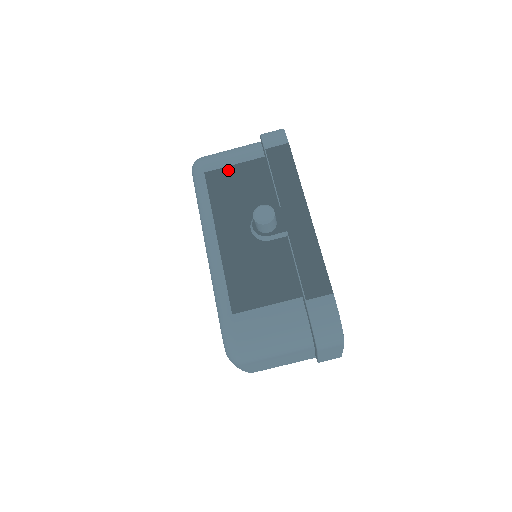
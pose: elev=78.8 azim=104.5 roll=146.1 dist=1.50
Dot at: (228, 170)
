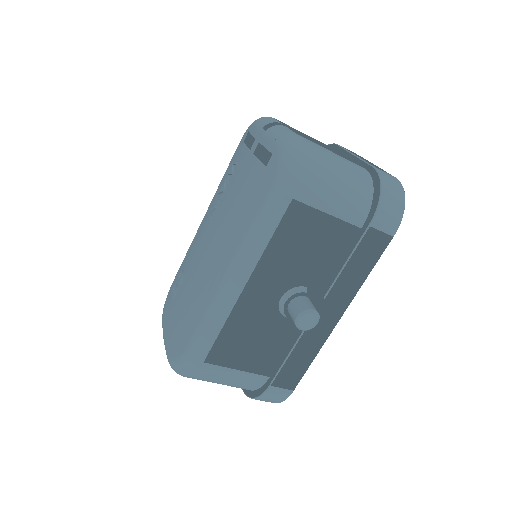
Dot at: (317, 216)
